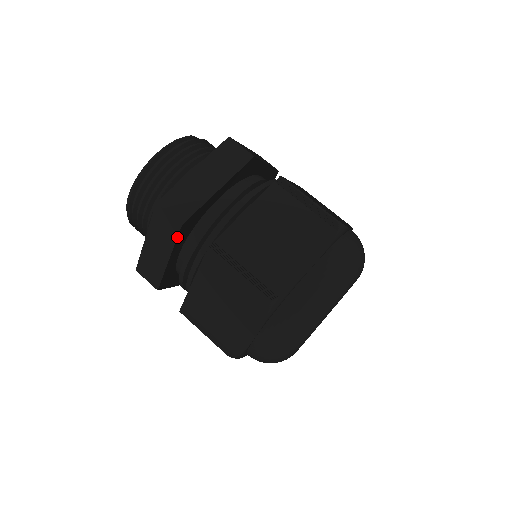
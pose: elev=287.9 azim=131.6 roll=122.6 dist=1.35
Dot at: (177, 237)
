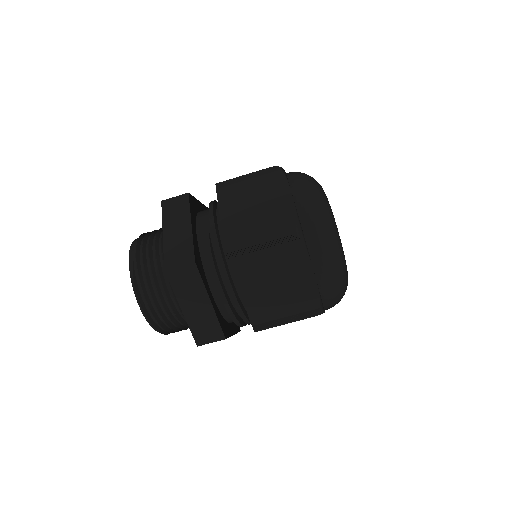
Dot at: occluded
